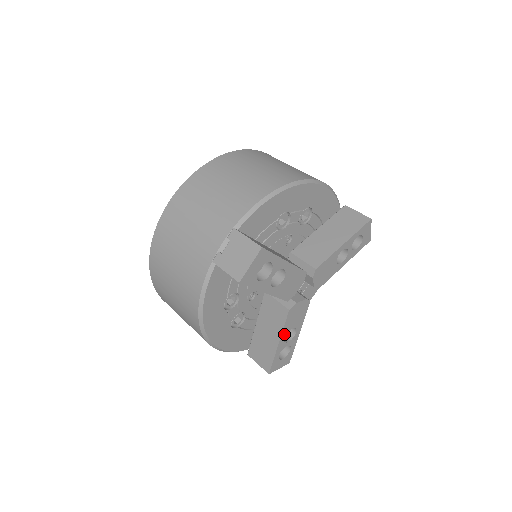
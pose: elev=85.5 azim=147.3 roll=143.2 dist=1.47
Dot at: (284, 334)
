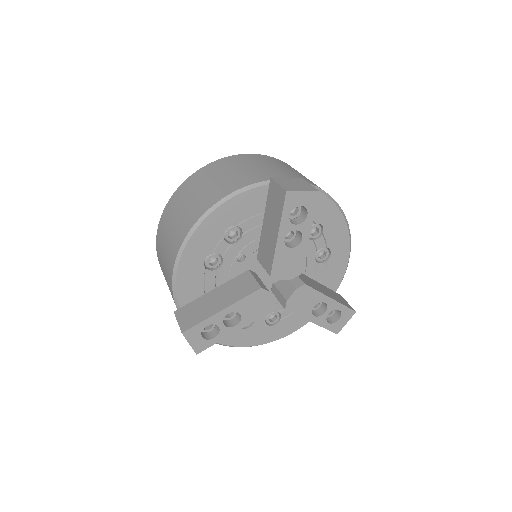
Dot at: (309, 316)
